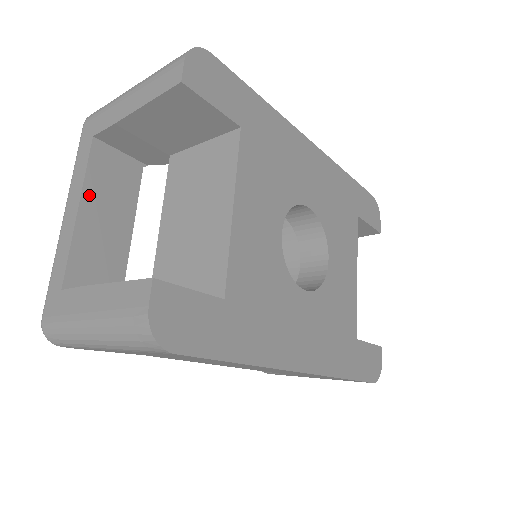
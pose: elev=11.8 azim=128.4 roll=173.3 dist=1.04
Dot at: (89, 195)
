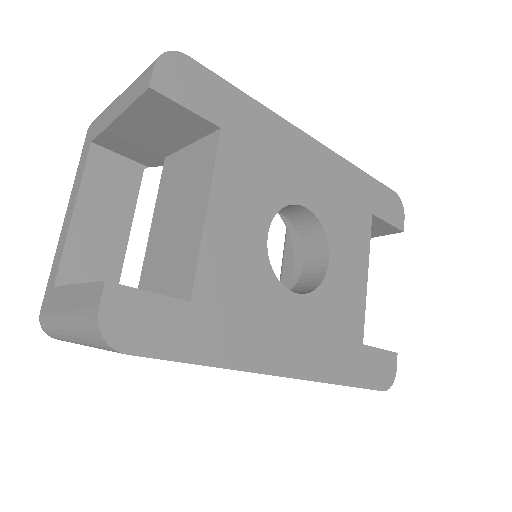
Dot at: (85, 198)
